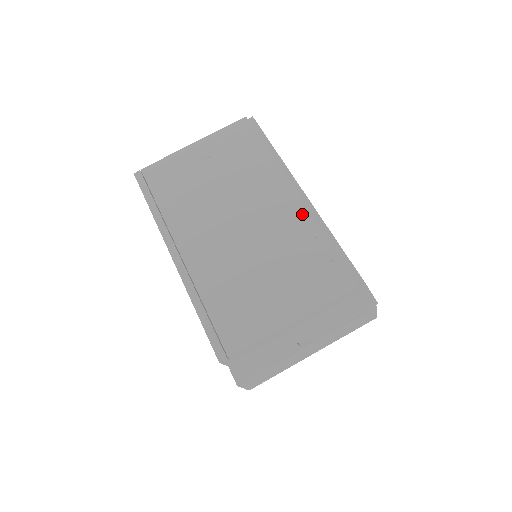
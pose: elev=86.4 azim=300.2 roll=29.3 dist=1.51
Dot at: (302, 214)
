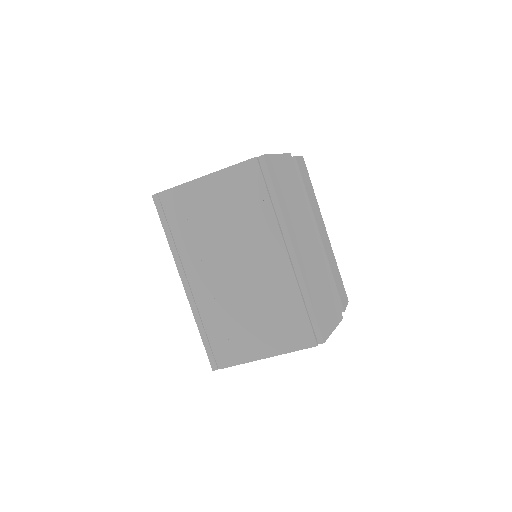
Dot at: (288, 276)
